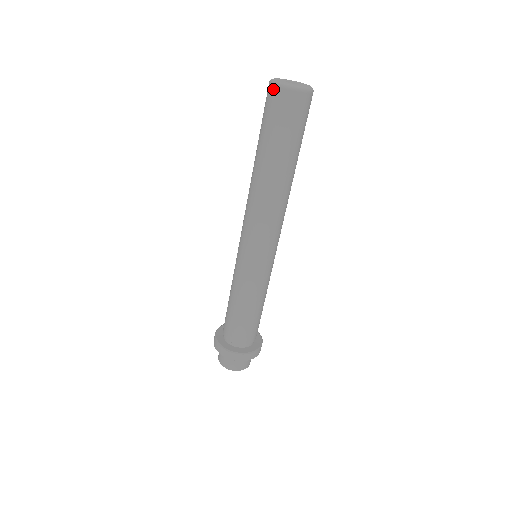
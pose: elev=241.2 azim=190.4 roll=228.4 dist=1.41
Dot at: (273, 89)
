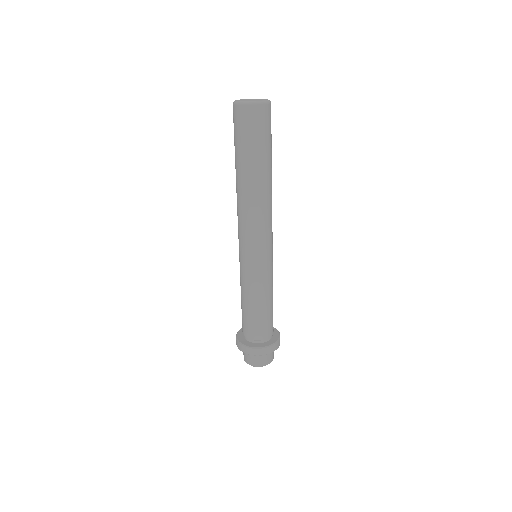
Dot at: (243, 108)
